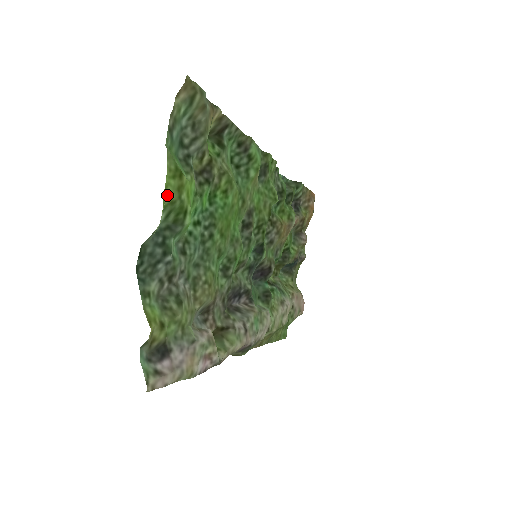
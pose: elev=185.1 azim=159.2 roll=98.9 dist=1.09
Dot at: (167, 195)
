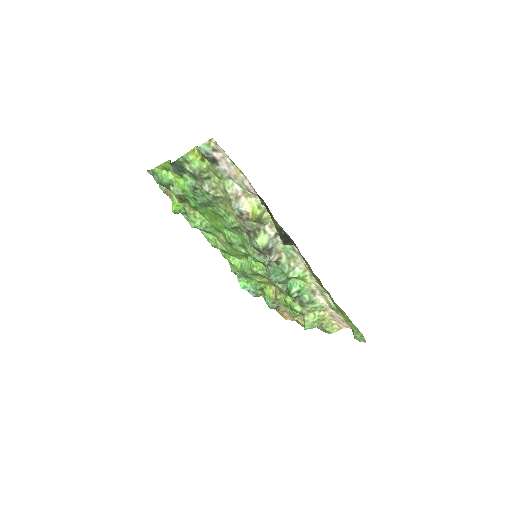
Dot at: (167, 166)
